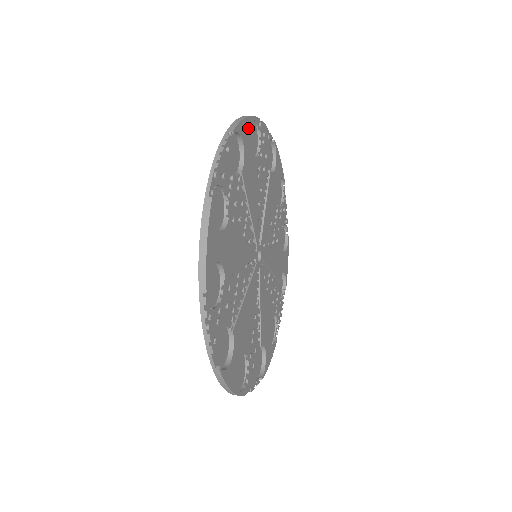
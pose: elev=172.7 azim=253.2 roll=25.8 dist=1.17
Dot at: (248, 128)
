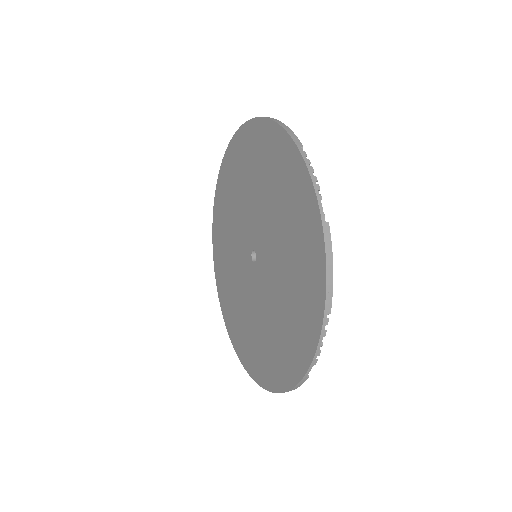
Dot at: occluded
